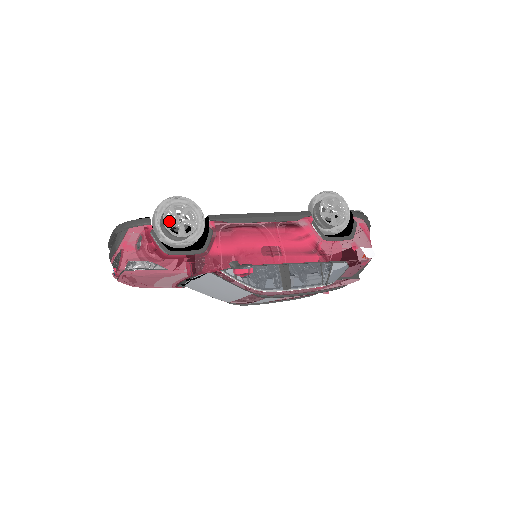
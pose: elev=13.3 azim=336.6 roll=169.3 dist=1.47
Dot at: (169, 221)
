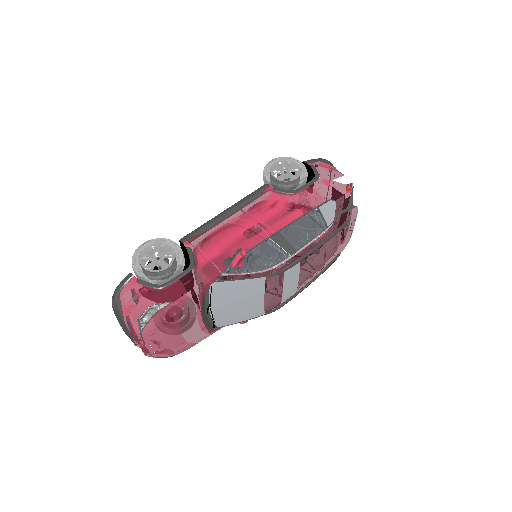
Dot at: (148, 264)
